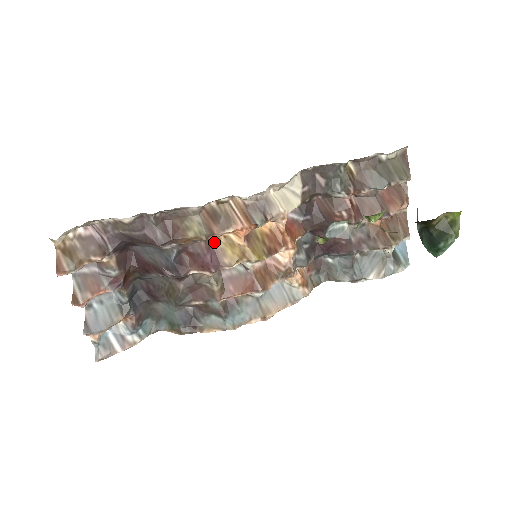
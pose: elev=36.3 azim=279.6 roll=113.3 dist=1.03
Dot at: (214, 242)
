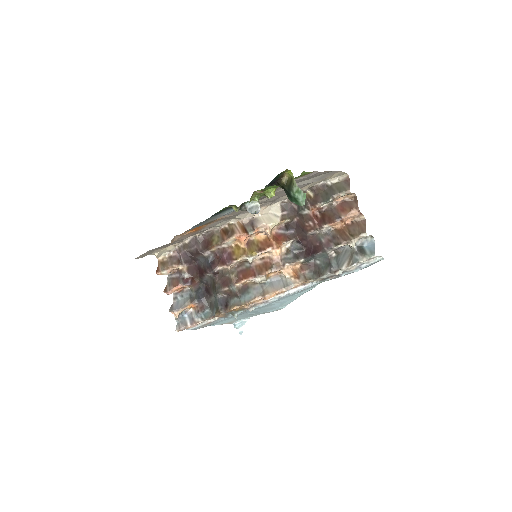
Dot at: (230, 249)
